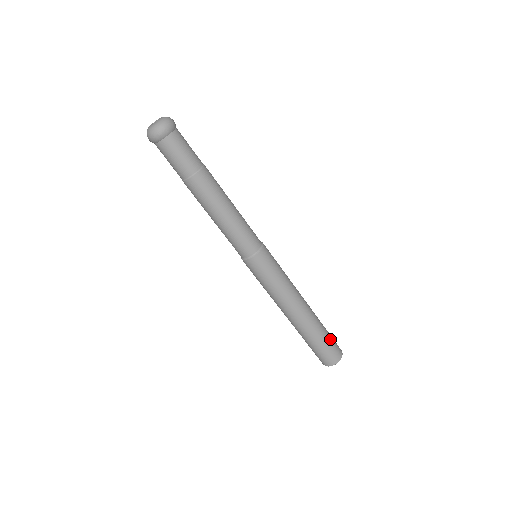
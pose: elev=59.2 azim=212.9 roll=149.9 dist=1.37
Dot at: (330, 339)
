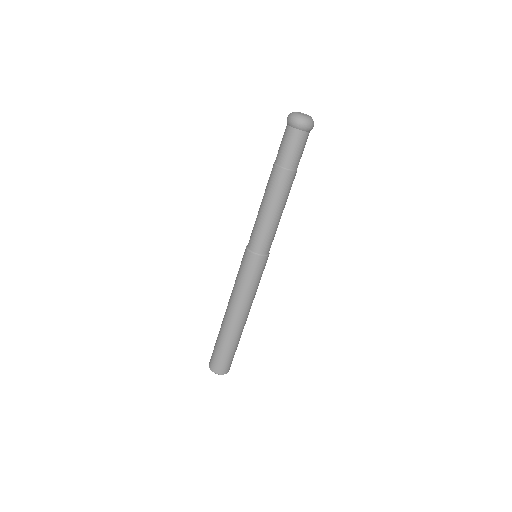
Dot at: (229, 356)
